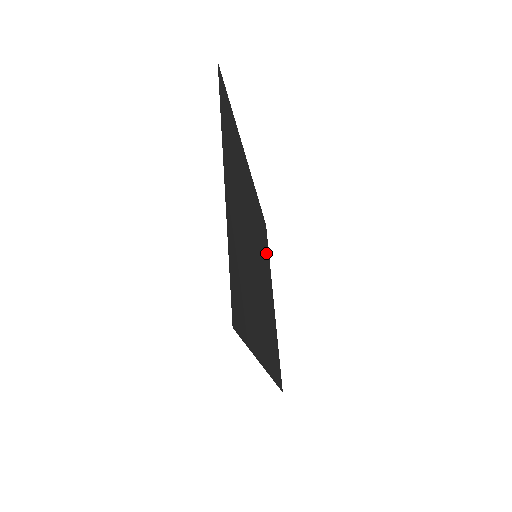
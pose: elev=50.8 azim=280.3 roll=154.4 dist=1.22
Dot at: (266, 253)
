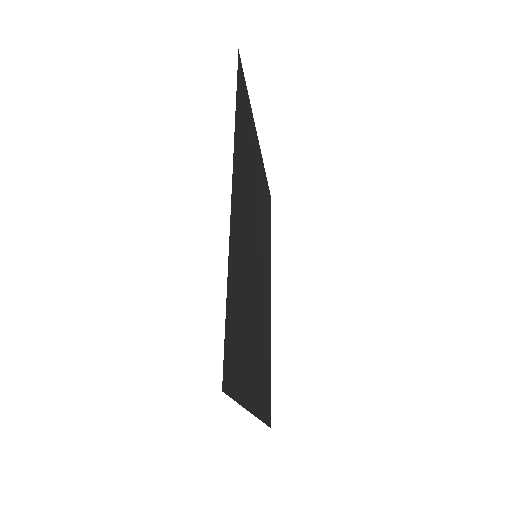
Dot at: (249, 128)
